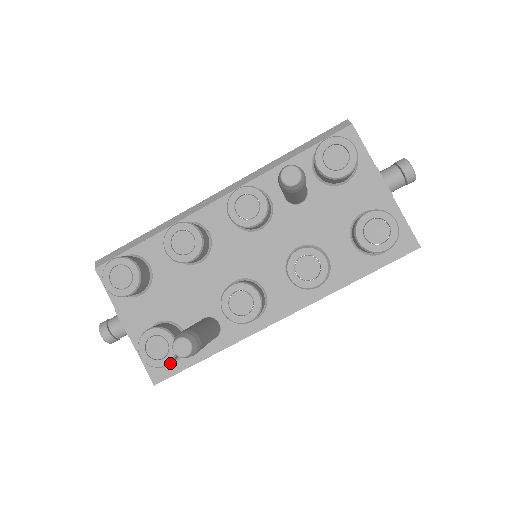
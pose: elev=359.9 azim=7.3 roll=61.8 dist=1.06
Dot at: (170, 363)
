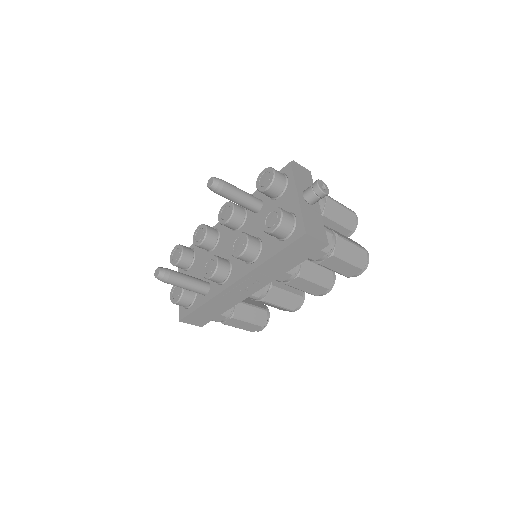
Dot at: (187, 308)
